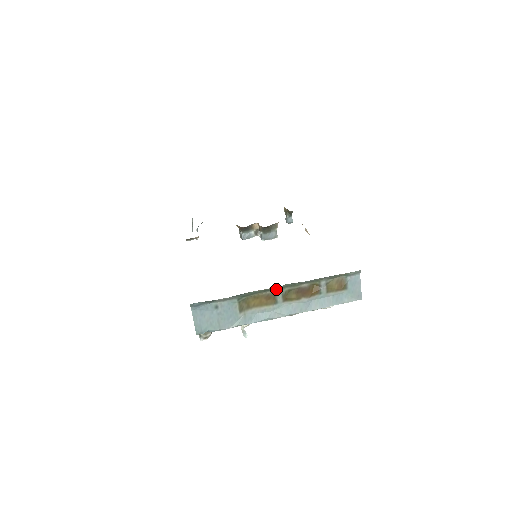
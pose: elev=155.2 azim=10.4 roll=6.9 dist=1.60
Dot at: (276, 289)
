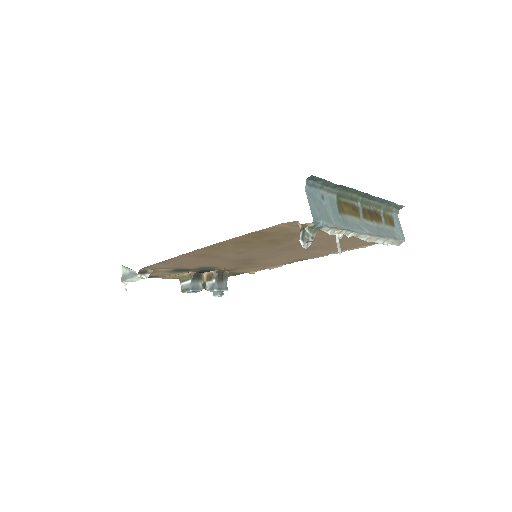
Dot at: (358, 201)
